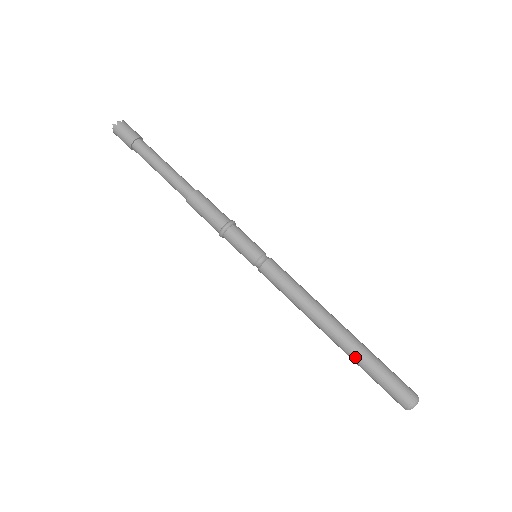
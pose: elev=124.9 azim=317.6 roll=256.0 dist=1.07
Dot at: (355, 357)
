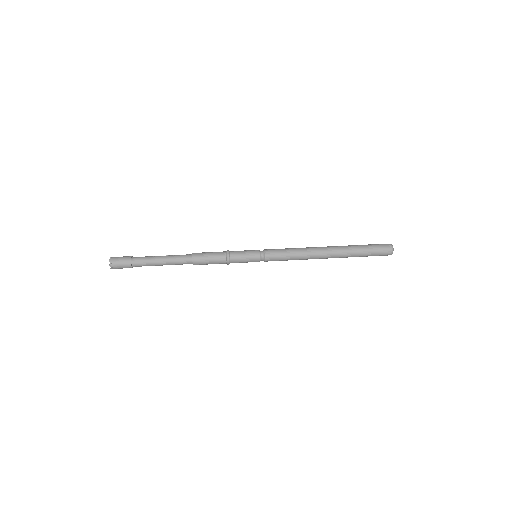
Dot at: occluded
